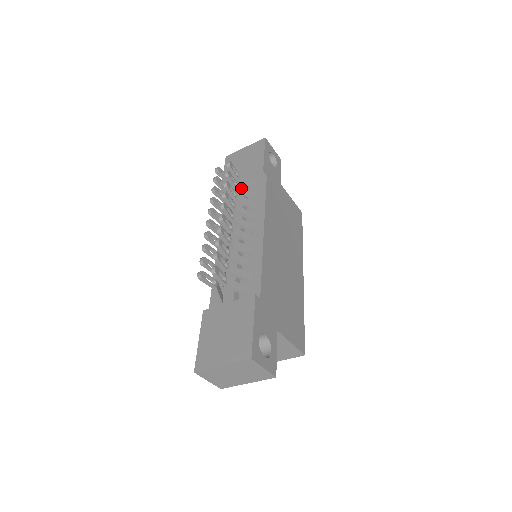
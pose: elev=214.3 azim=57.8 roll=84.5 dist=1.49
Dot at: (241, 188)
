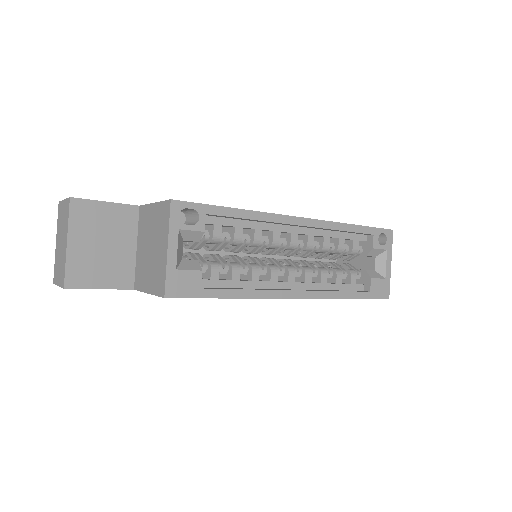
Dot at: occluded
